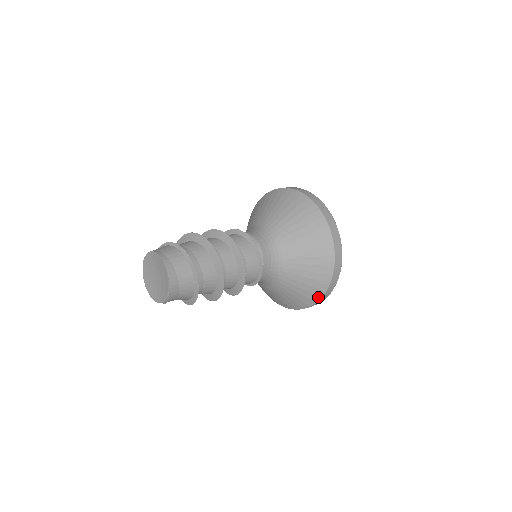
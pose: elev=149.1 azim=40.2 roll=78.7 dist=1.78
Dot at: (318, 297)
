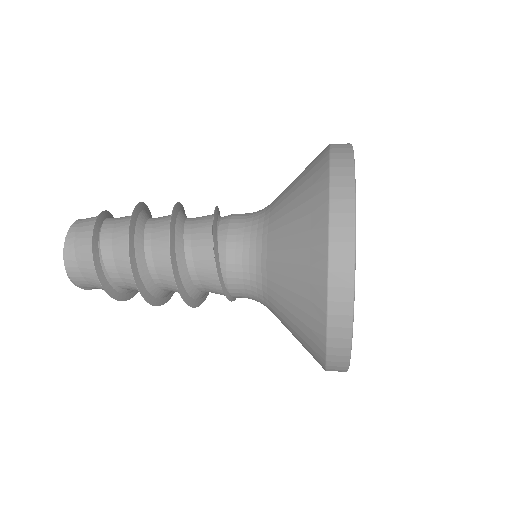
Dot at: (321, 358)
